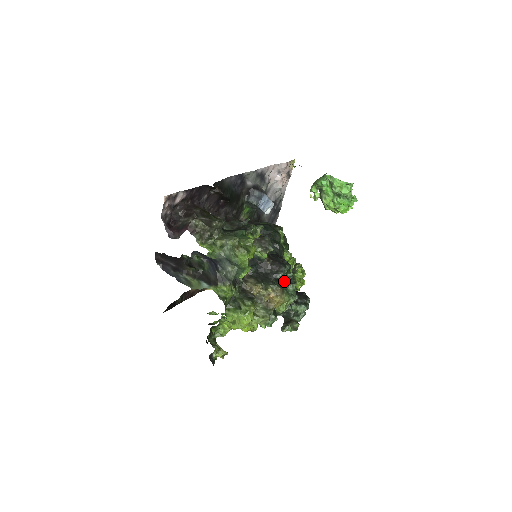
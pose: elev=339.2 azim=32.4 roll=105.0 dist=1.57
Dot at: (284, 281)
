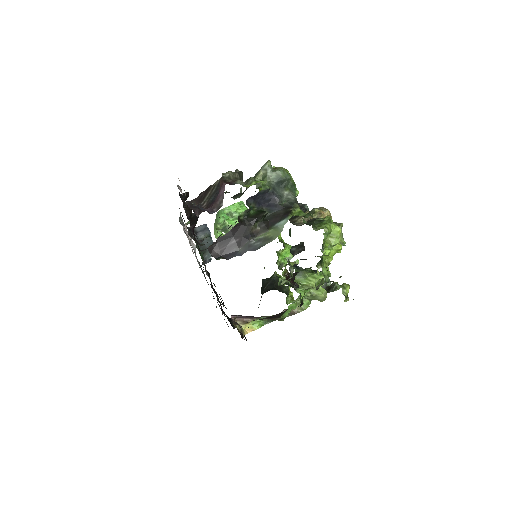
Dot at: occluded
